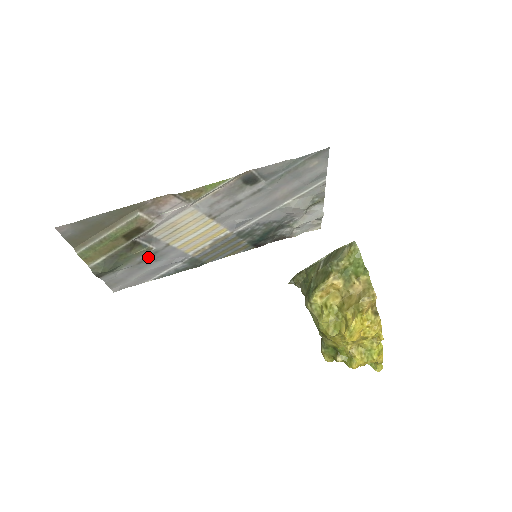
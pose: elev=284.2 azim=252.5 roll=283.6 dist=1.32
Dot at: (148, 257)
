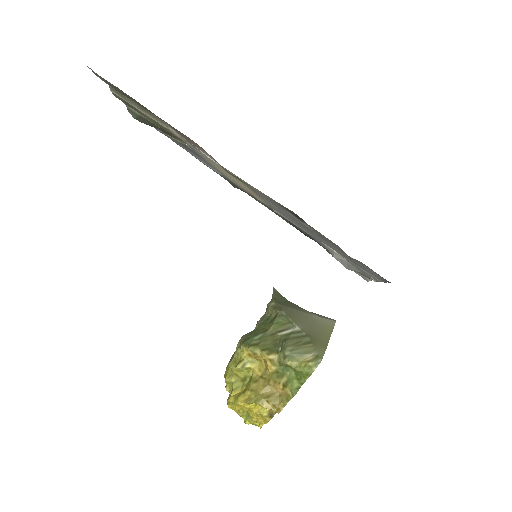
Dot at: (185, 146)
